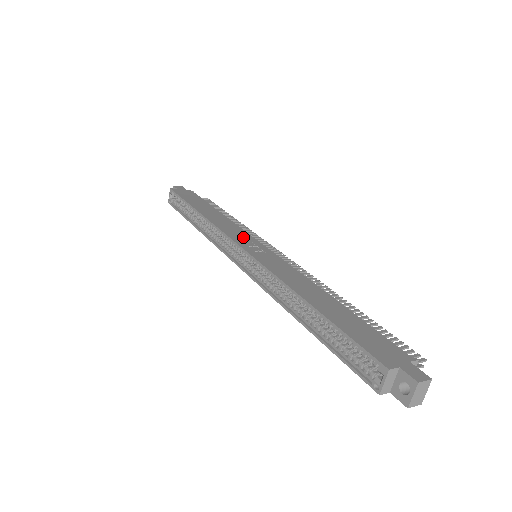
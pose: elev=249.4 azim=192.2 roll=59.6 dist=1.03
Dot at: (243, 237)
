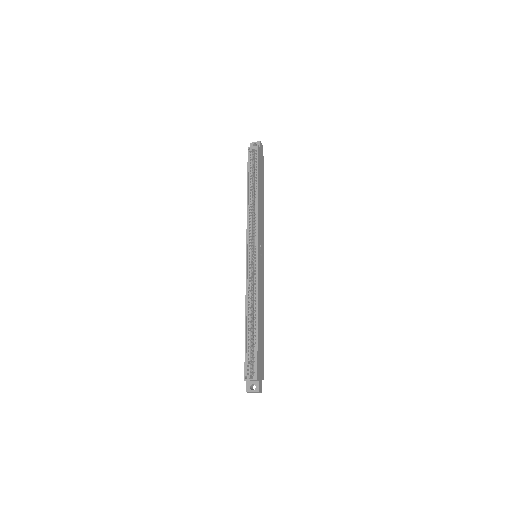
Dot at: (261, 240)
